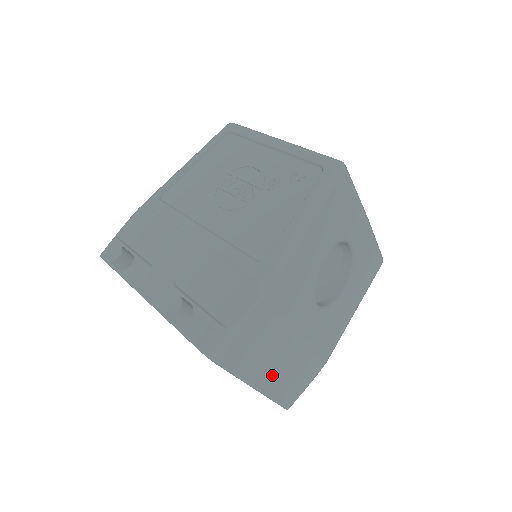
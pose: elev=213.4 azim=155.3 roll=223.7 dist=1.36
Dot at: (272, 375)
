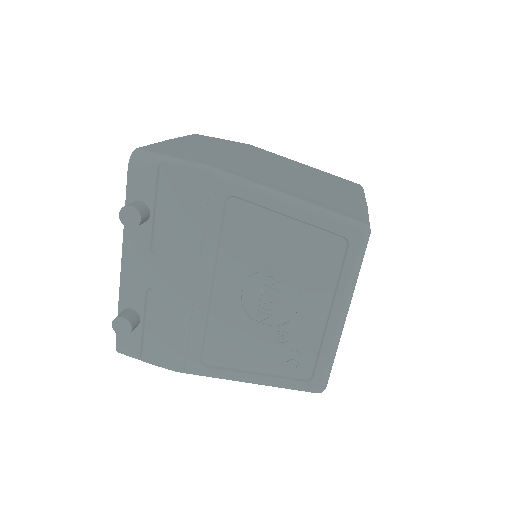
Dot at: occluded
